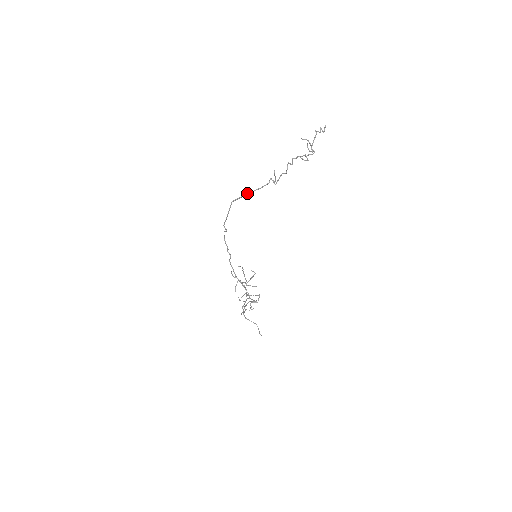
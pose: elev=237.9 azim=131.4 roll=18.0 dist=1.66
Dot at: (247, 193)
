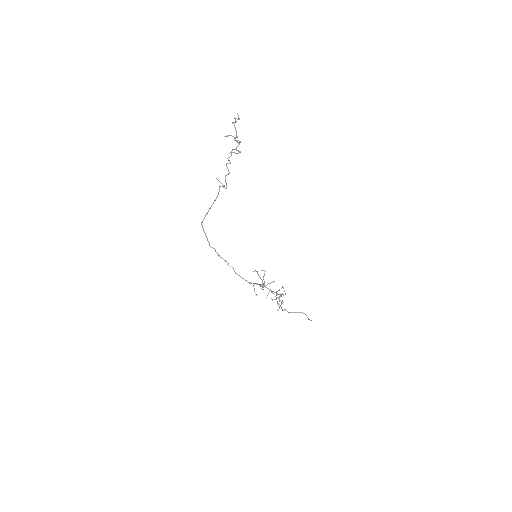
Dot at: occluded
